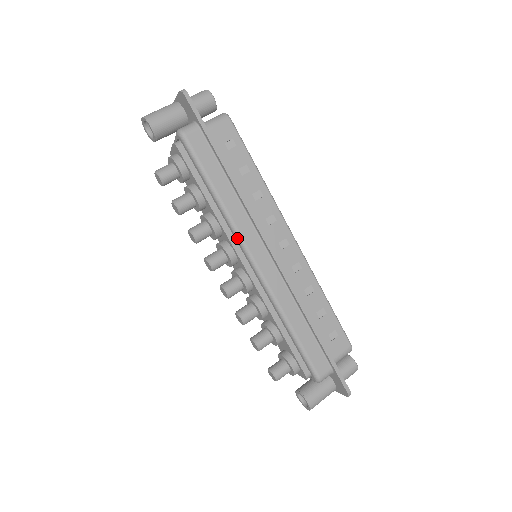
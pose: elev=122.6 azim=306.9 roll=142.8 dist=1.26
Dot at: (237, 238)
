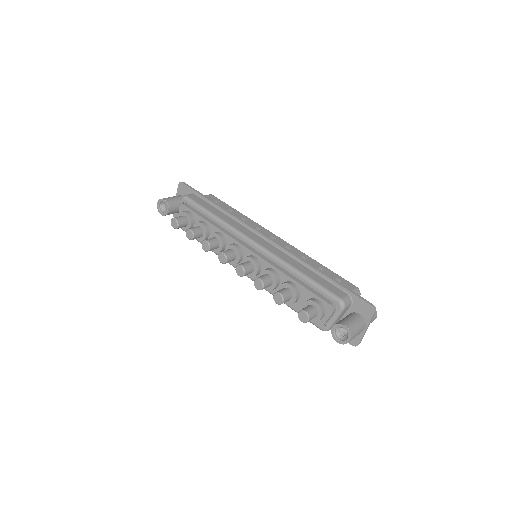
Dot at: (237, 233)
